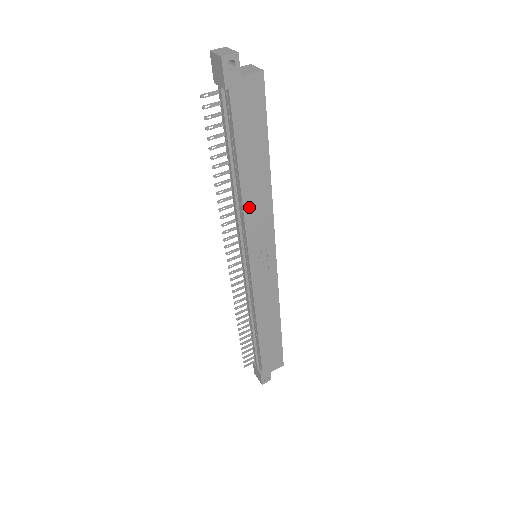
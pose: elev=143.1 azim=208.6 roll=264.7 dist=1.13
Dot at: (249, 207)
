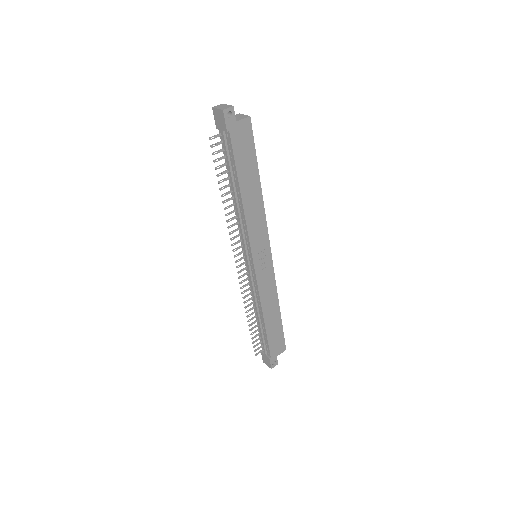
Dot at: (249, 216)
